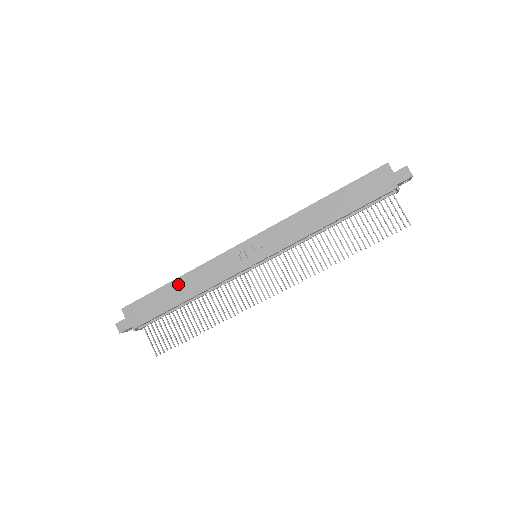
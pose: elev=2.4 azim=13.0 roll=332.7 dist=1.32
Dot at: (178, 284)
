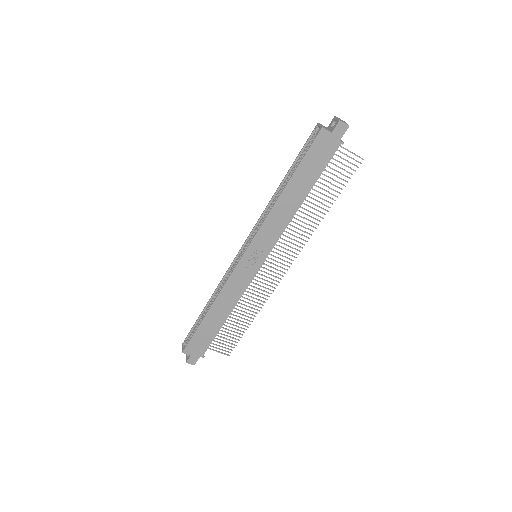
Dot at: (212, 313)
